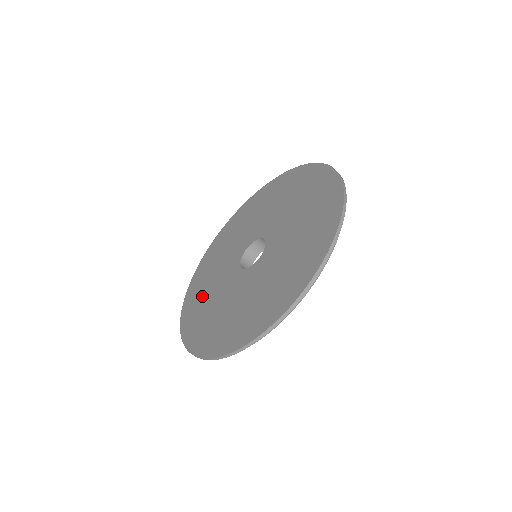
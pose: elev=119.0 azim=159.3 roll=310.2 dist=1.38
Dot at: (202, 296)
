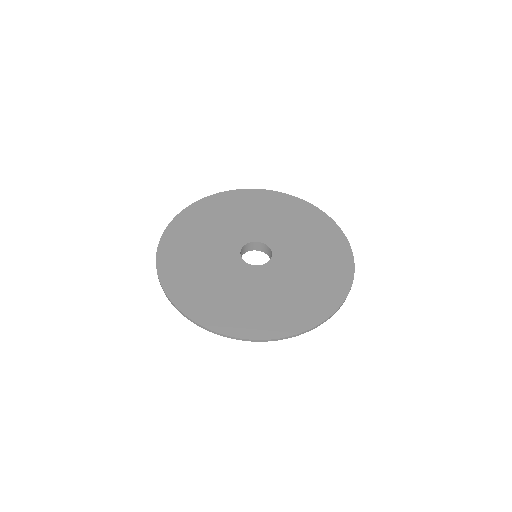
Dot at: (226, 302)
